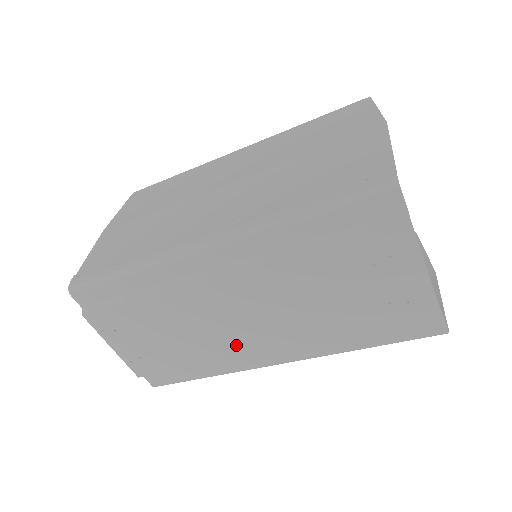
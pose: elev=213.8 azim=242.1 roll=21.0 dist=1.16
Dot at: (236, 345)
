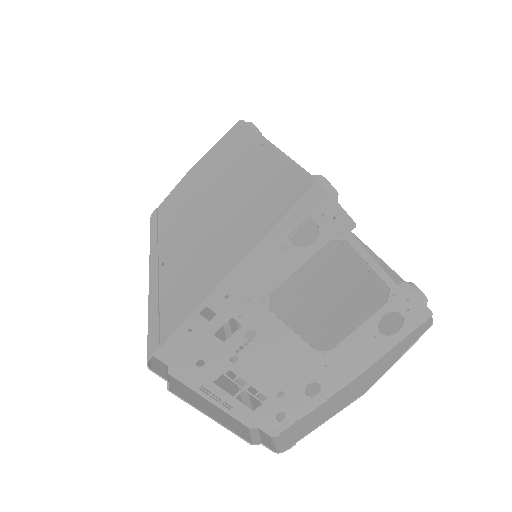
Dot at: occluded
